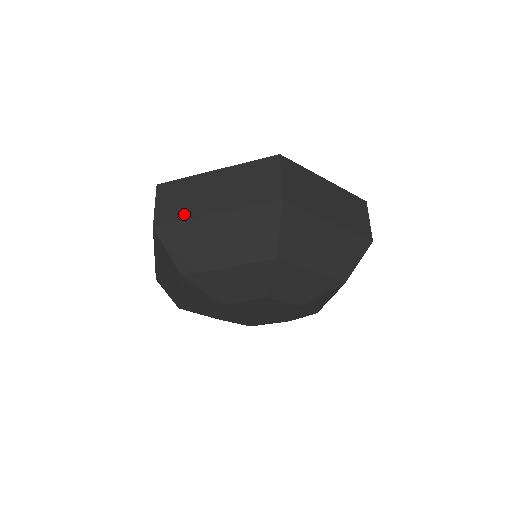
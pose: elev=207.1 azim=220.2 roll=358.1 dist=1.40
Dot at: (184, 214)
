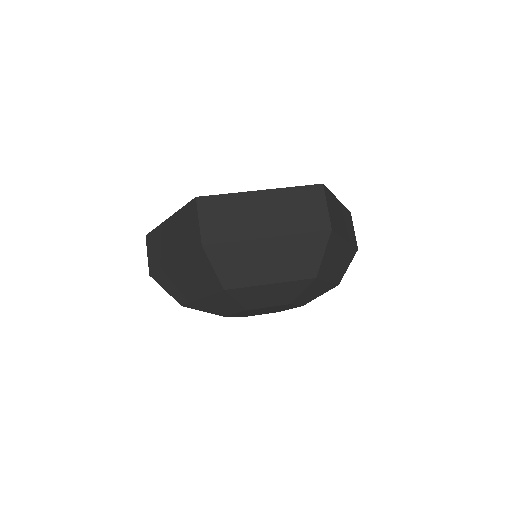
Dot at: (235, 234)
